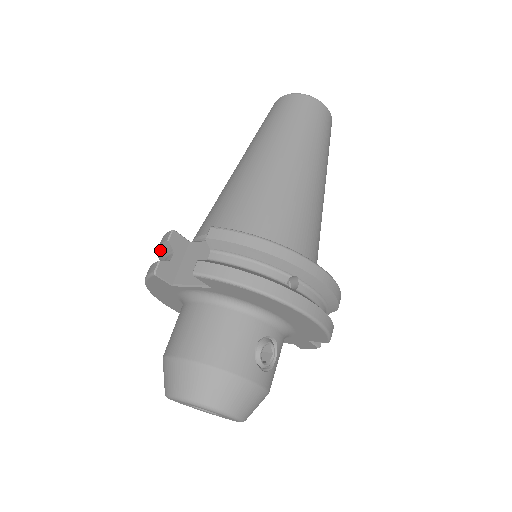
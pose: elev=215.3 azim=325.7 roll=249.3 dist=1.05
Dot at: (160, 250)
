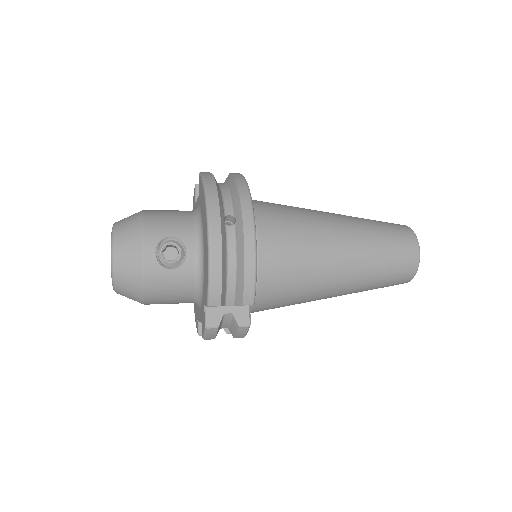
Dot at: occluded
